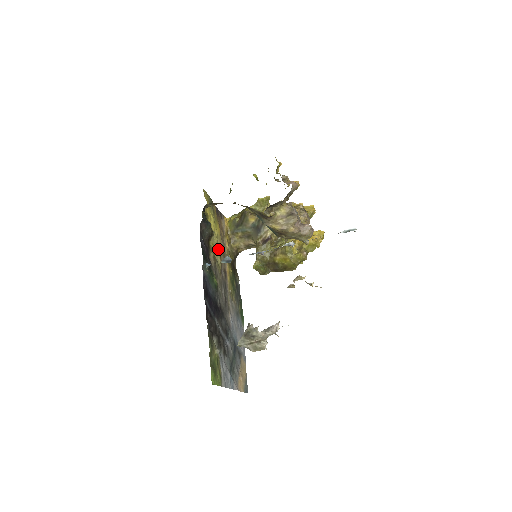
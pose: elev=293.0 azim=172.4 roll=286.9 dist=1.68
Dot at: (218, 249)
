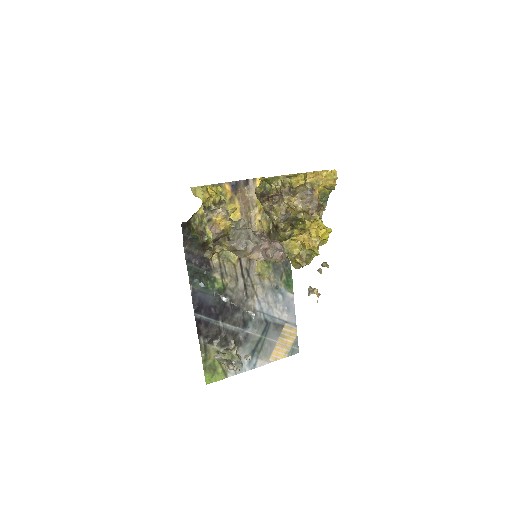
Dot at: occluded
